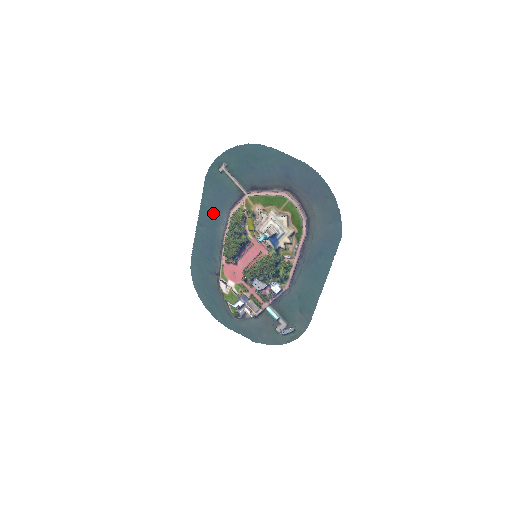
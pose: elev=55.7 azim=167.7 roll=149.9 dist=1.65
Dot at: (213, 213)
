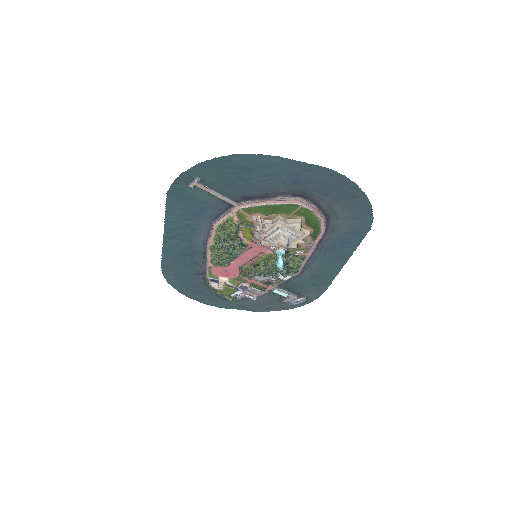
Dot at: (186, 226)
